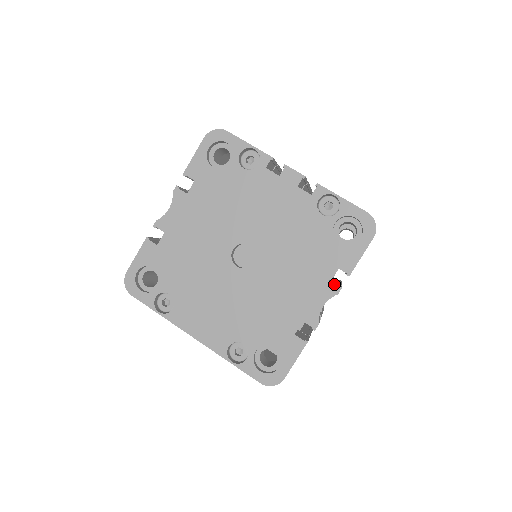
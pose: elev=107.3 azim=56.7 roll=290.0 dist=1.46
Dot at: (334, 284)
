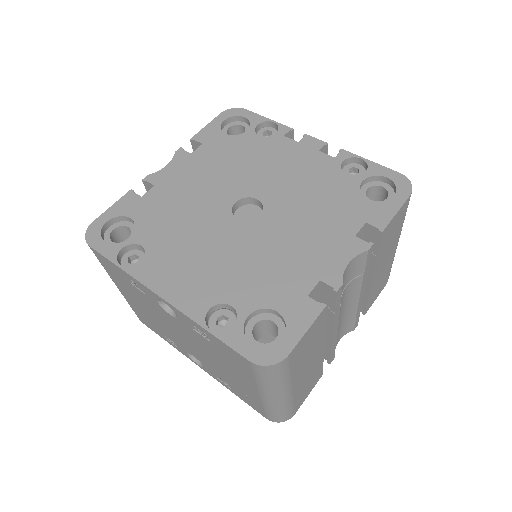
Dot at: (362, 243)
